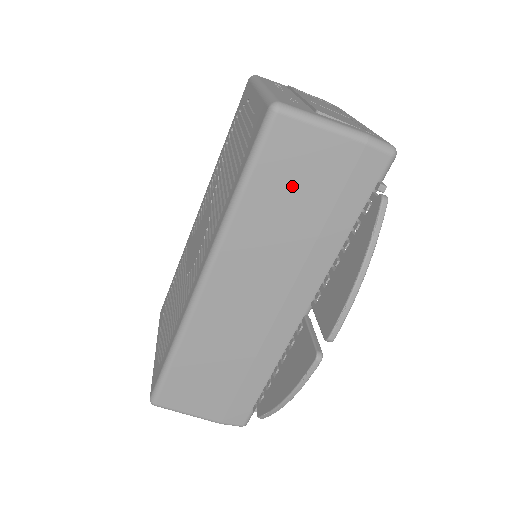
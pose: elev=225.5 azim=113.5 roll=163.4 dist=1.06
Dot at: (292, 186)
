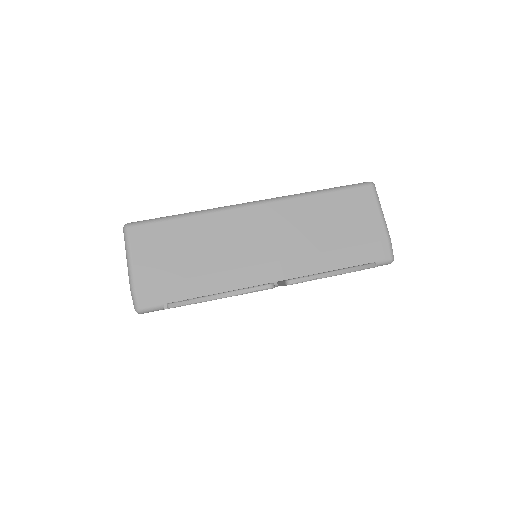
Dot at: (343, 217)
